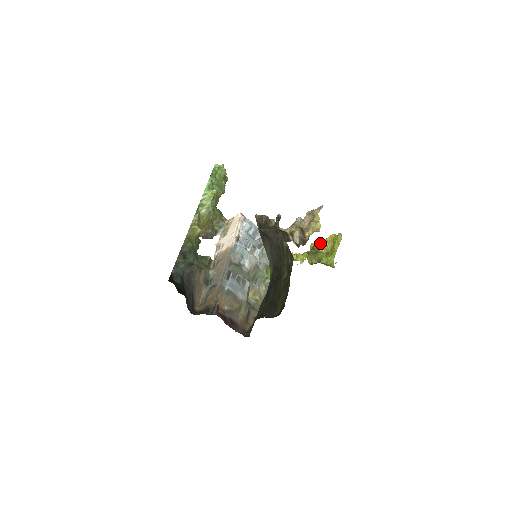
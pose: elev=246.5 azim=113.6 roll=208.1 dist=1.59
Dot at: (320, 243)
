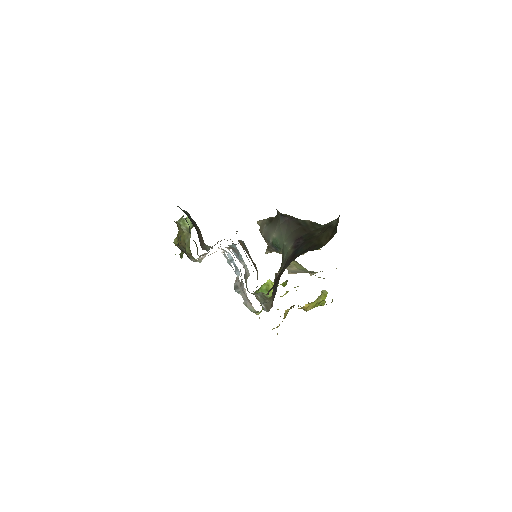
Dot at: occluded
